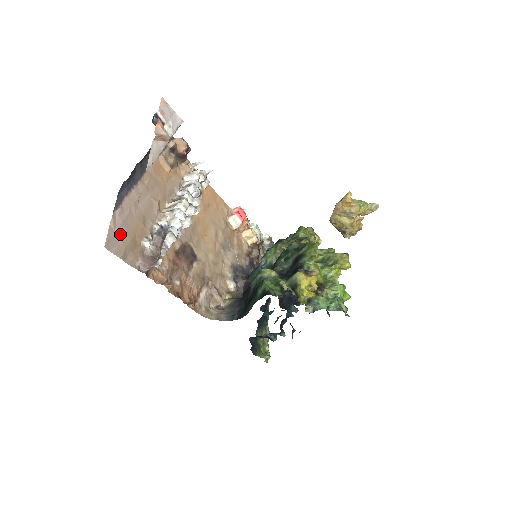
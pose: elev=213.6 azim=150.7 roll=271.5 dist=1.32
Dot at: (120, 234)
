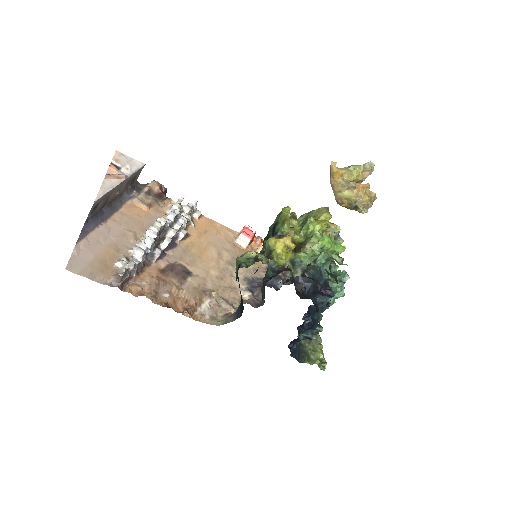
Dot at: (86, 259)
